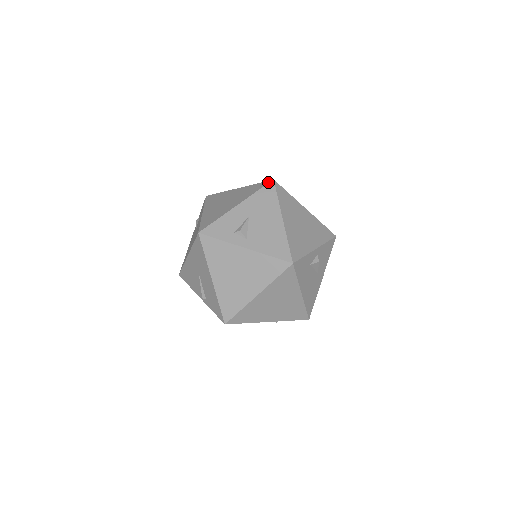
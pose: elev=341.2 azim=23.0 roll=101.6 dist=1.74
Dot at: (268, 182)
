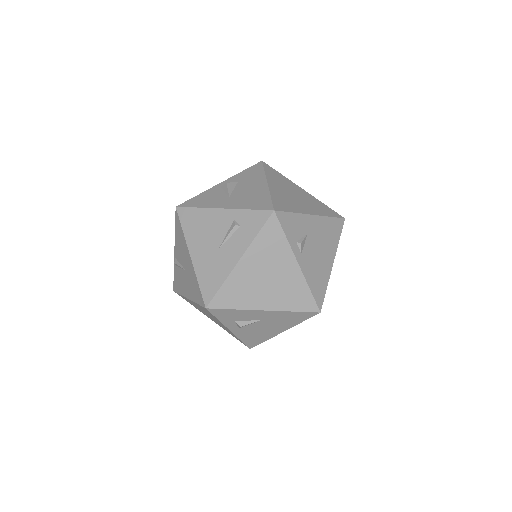
Dot at: (314, 311)
